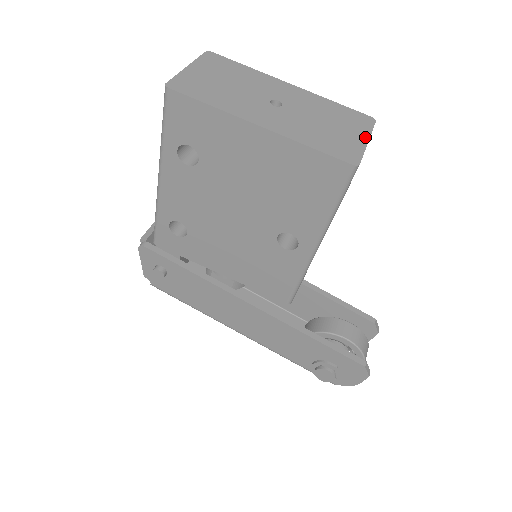
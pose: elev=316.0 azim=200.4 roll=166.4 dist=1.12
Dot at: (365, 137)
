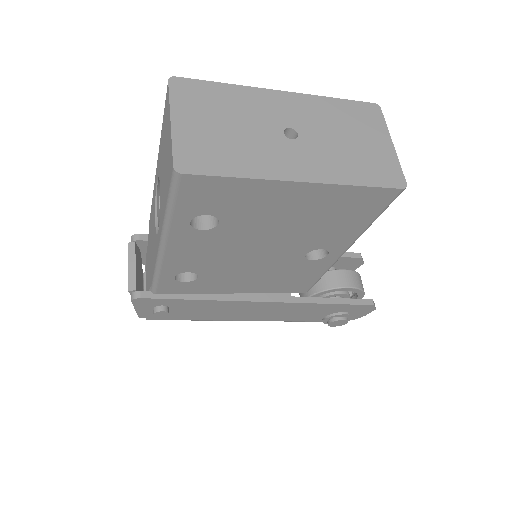
Dot at: (388, 139)
